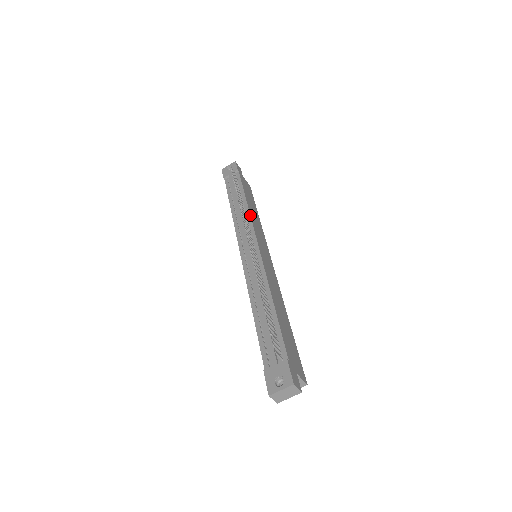
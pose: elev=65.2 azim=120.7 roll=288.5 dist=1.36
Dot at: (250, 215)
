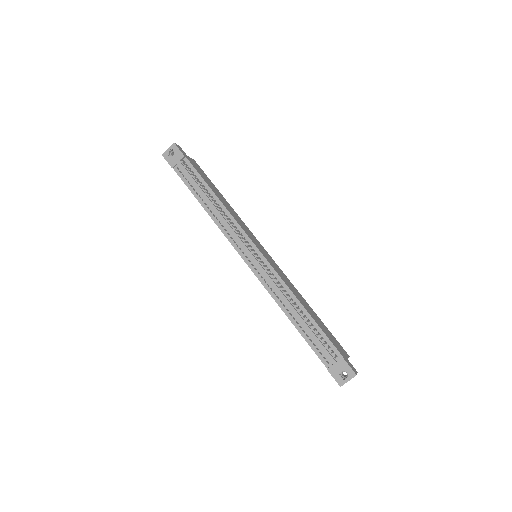
Dot at: (232, 217)
